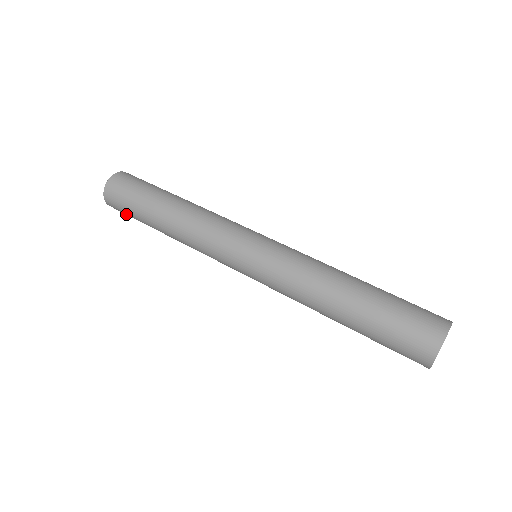
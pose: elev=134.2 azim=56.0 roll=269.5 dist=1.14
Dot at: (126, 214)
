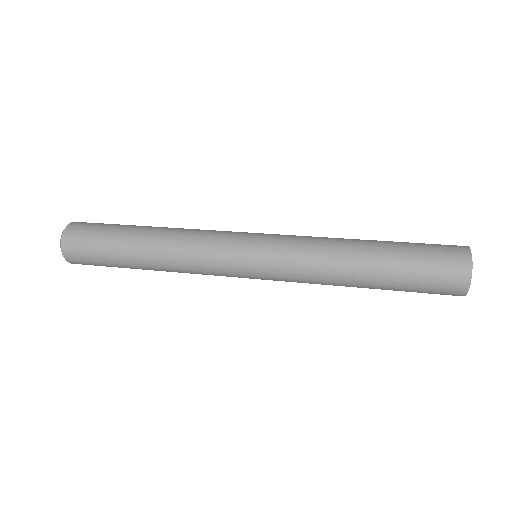
Dot at: (94, 264)
